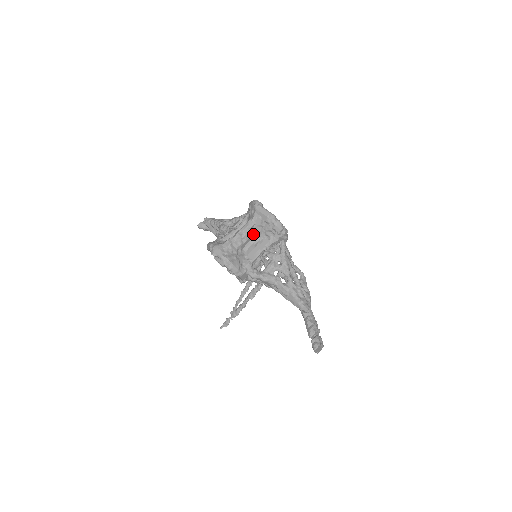
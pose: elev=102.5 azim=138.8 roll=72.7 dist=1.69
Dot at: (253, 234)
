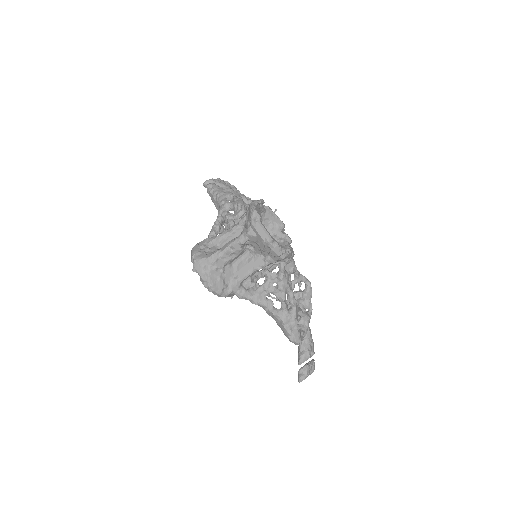
Dot at: (247, 247)
